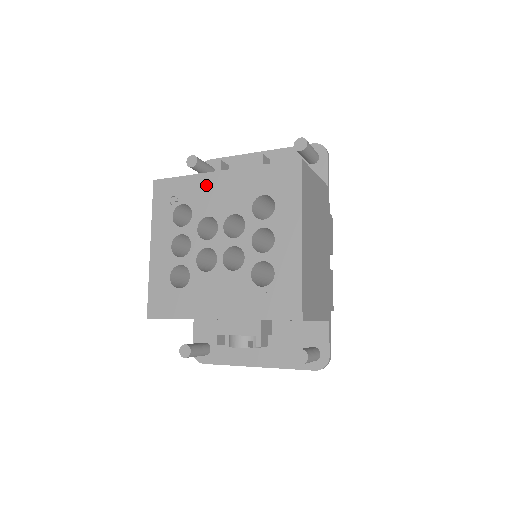
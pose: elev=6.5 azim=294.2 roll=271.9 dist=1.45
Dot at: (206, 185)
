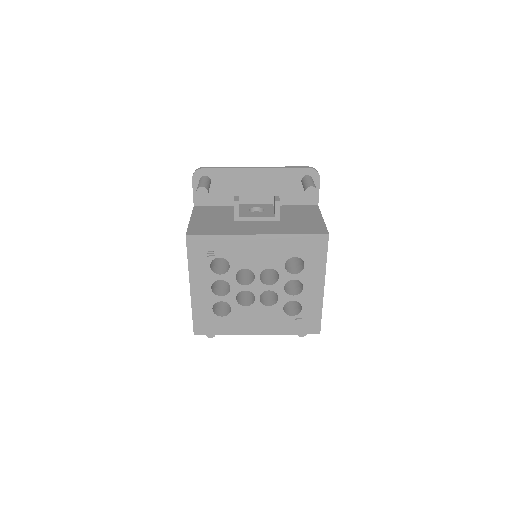
Dot at: (242, 245)
